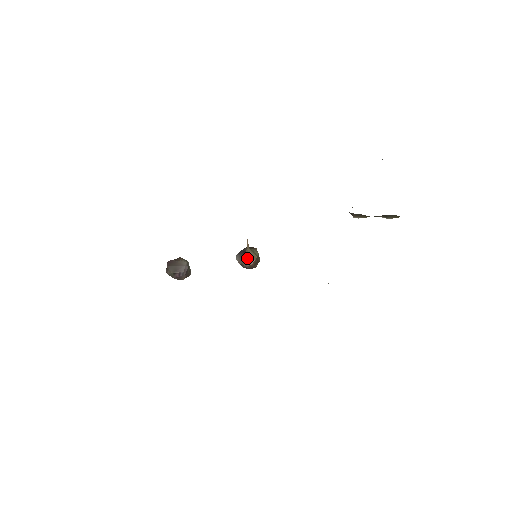
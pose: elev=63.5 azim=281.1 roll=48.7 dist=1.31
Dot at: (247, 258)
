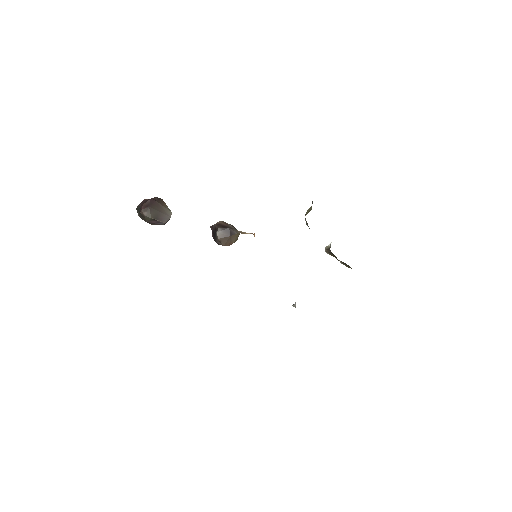
Dot at: (230, 239)
